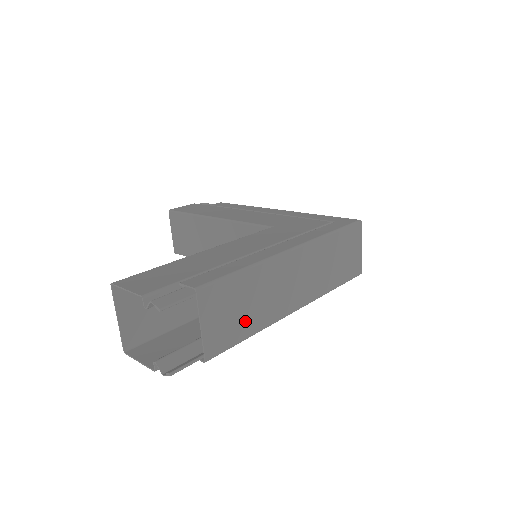
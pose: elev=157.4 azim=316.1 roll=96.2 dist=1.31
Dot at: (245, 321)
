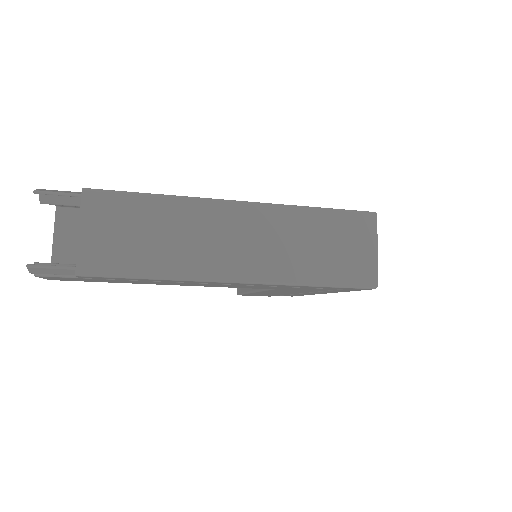
Dot at: (144, 254)
